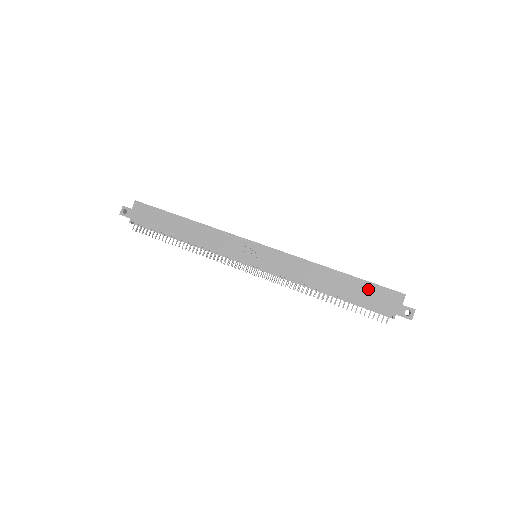
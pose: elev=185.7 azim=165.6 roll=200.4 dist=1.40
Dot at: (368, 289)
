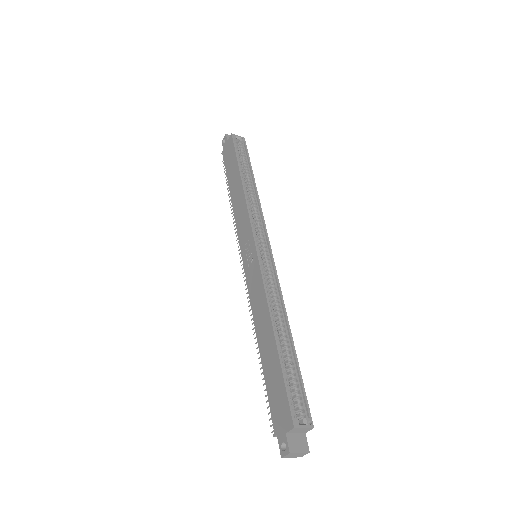
Dot at: (278, 382)
